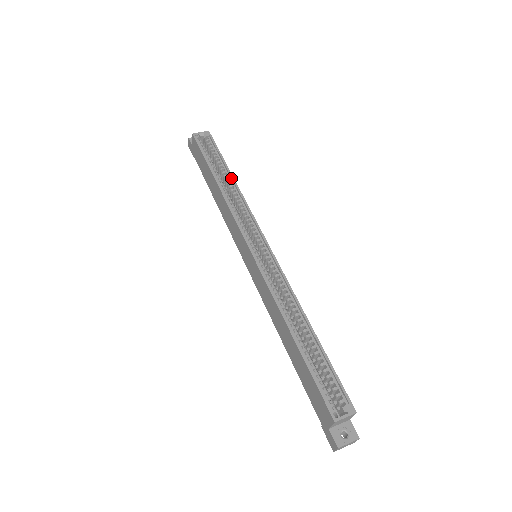
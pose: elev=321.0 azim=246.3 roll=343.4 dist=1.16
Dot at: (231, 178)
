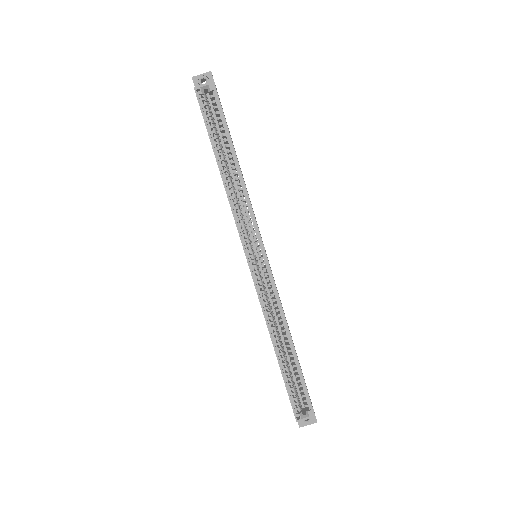
Dot at: (236, 162)
